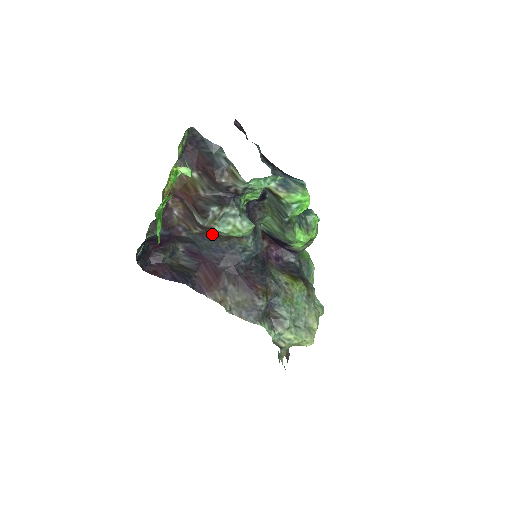
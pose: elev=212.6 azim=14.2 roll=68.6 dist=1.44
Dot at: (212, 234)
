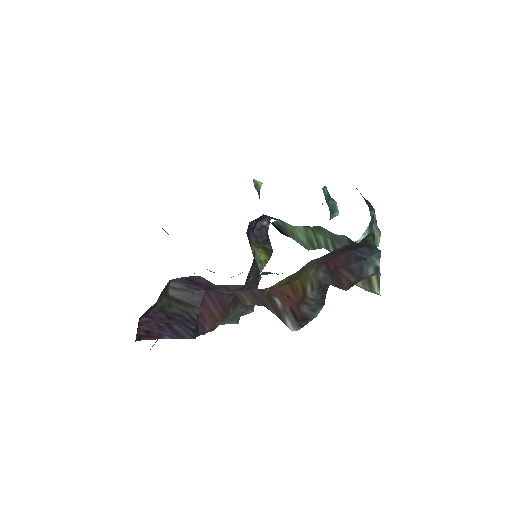
Dot at: occluded
